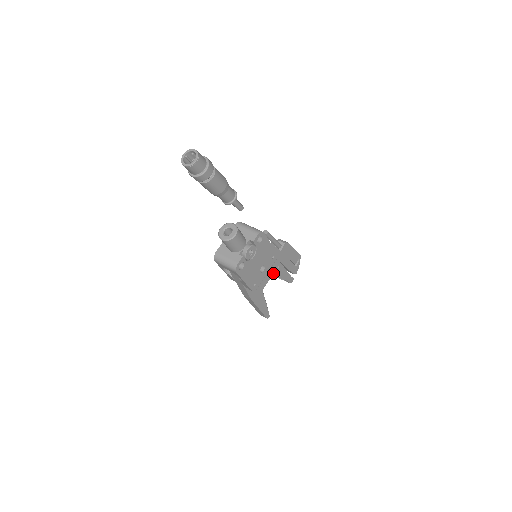
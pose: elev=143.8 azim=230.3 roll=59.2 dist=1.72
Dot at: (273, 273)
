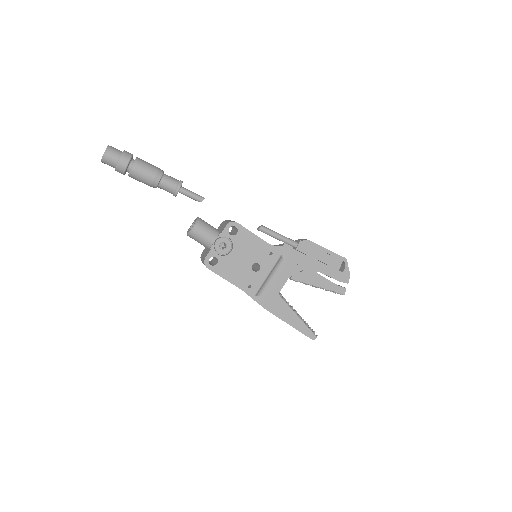
Dot at: (289, 276)
